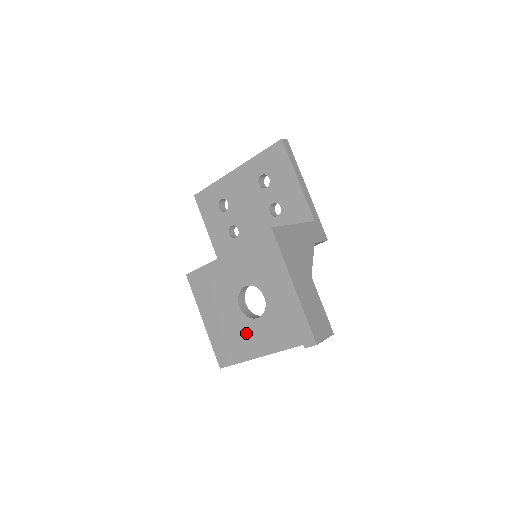
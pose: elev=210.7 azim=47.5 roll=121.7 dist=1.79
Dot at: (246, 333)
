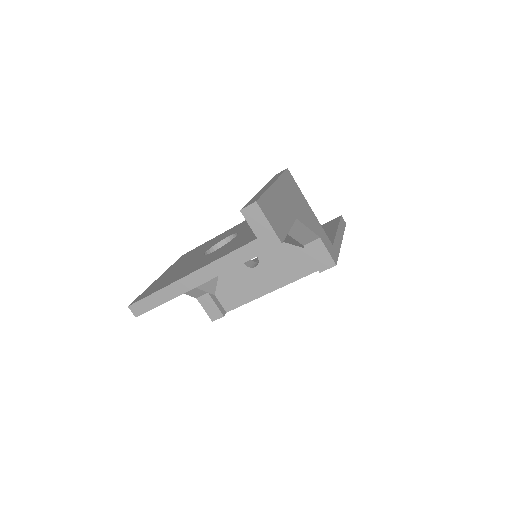
Dot at: occluded
